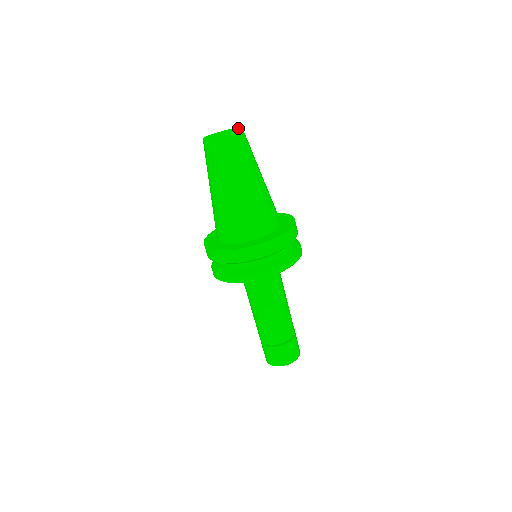
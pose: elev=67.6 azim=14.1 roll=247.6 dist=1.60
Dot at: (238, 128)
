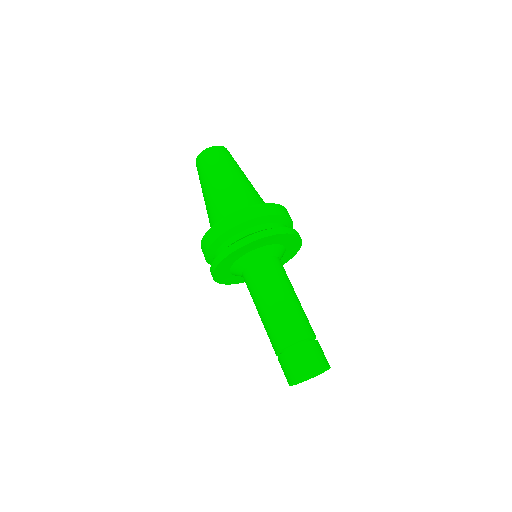
Dot at: occluded
